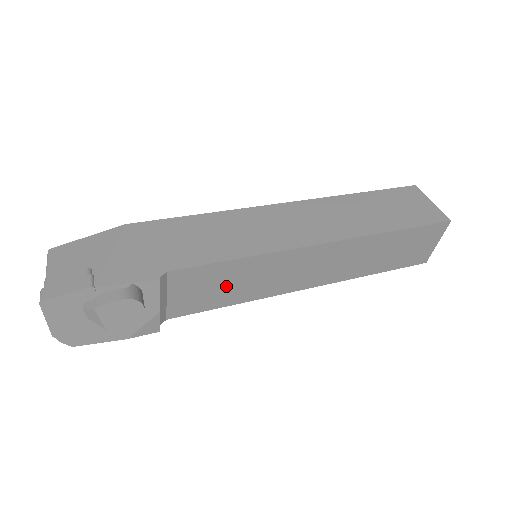
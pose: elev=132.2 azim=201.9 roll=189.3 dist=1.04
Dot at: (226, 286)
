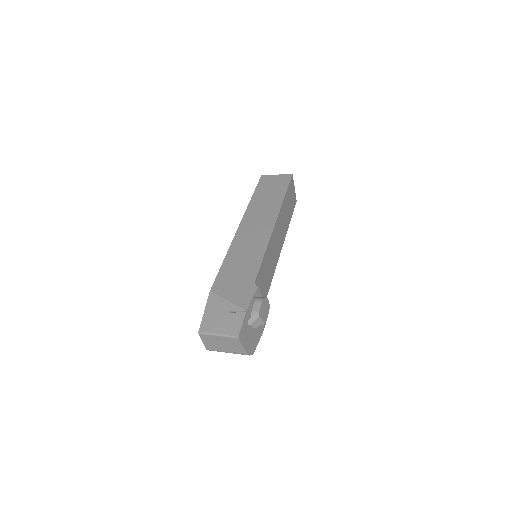
Dot at: (267, 274)
